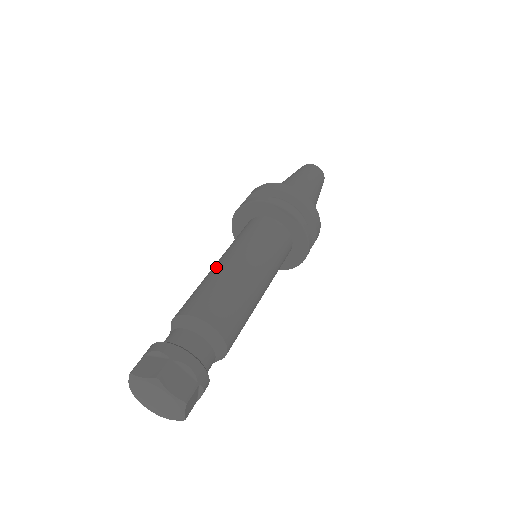
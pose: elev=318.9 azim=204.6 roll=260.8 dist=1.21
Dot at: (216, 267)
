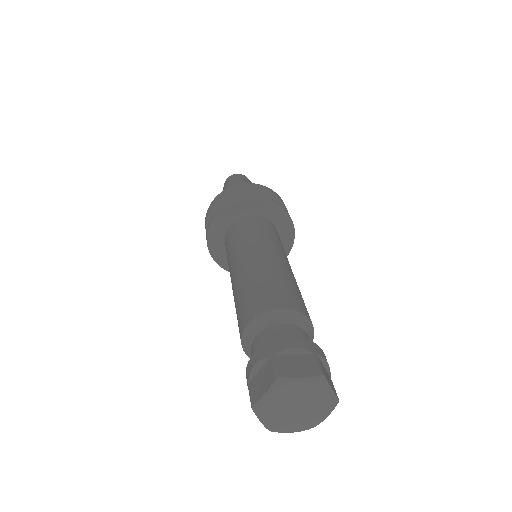
Dot at: (234, 282)
